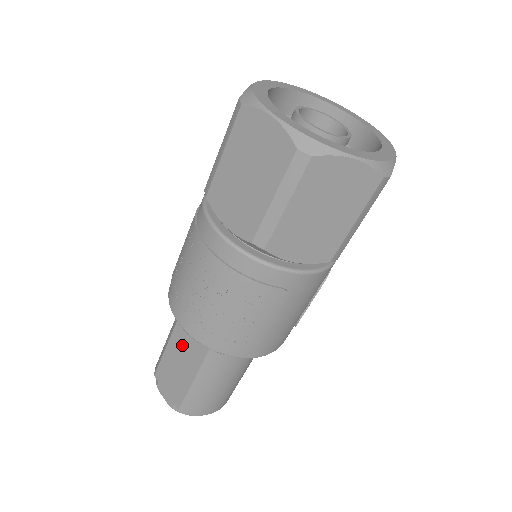
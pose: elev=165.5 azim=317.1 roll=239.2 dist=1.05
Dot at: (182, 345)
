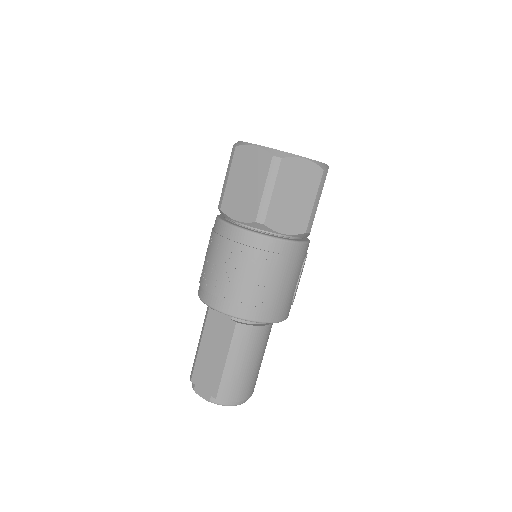
Dot at: (212, 338)
